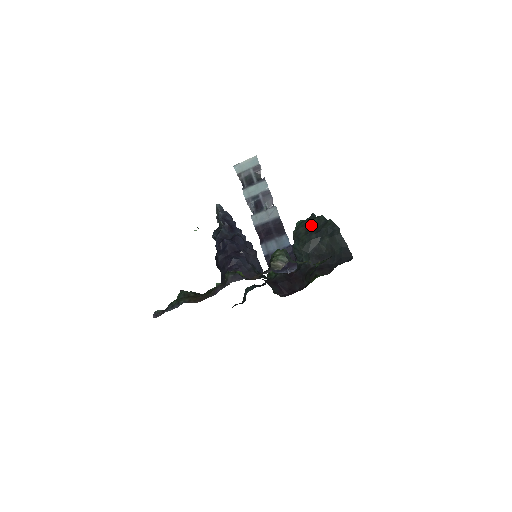
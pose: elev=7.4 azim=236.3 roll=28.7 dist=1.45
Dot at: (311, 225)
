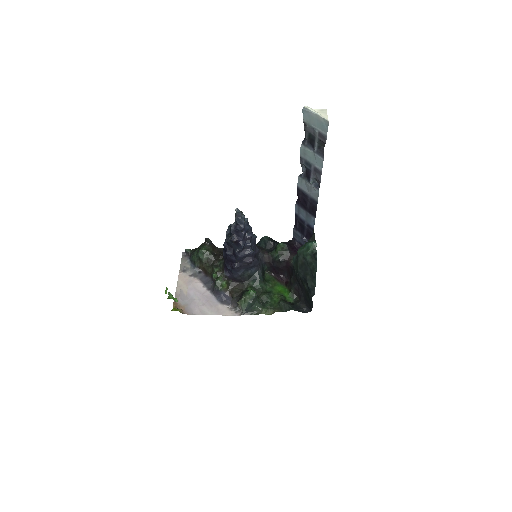
Dot at: (307, 266)
